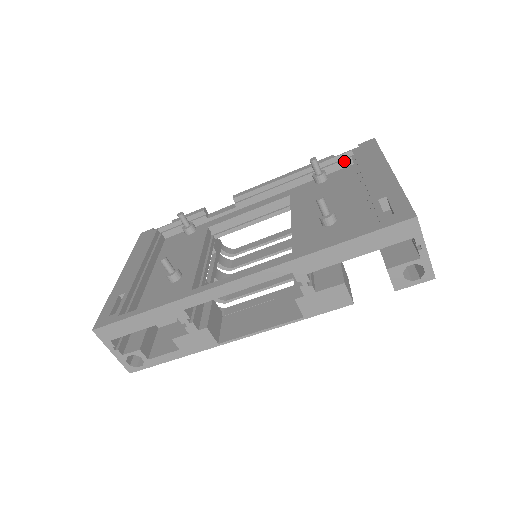
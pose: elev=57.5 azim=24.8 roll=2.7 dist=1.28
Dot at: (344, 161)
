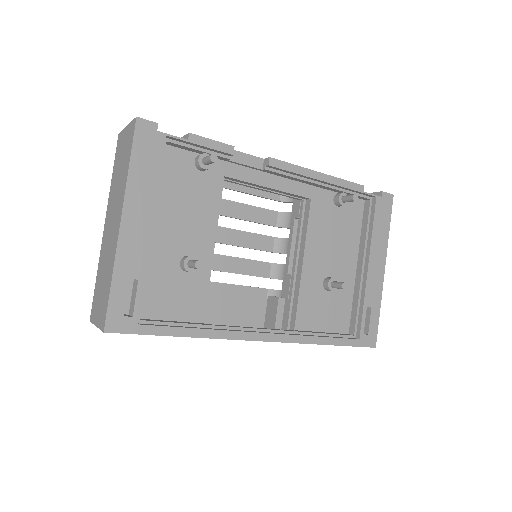
Dot at: (364, 198)
